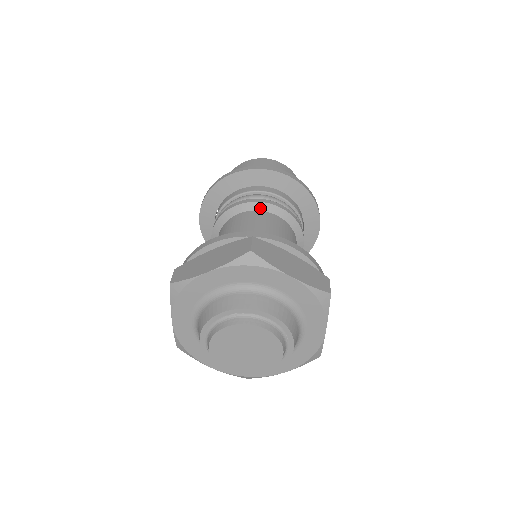
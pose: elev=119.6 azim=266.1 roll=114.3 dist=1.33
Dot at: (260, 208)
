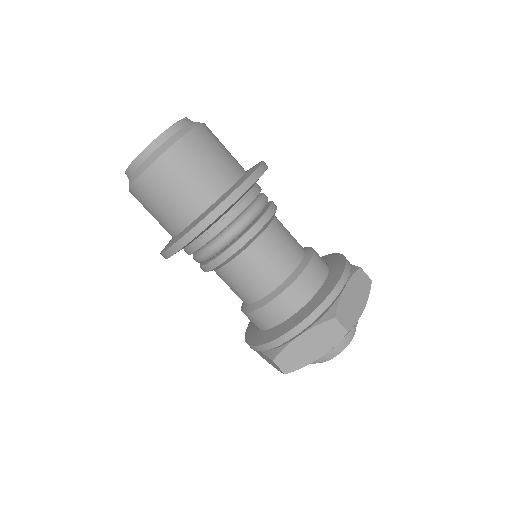
Dot at: (255, 238)
